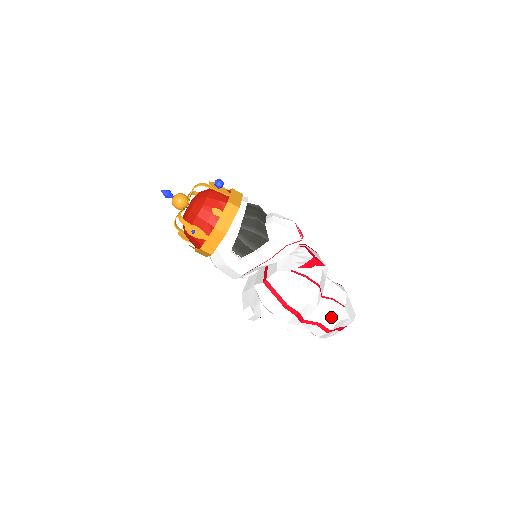
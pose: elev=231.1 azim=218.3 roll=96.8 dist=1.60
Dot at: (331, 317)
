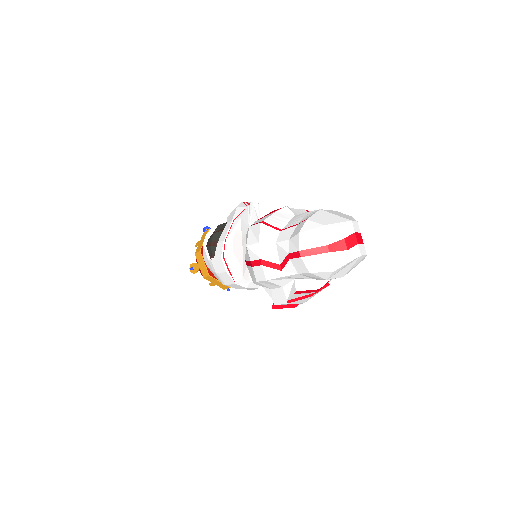
Dot at: (293, 239)
